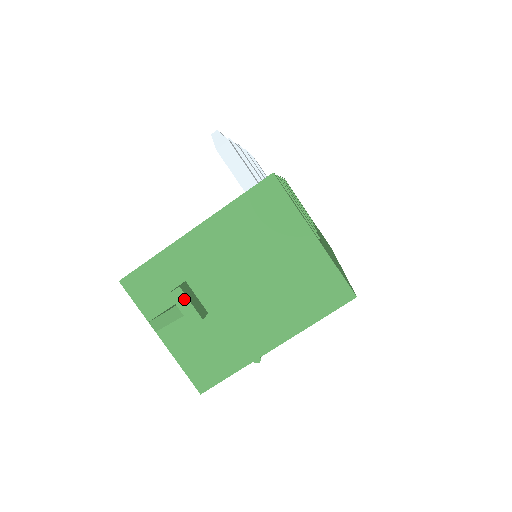
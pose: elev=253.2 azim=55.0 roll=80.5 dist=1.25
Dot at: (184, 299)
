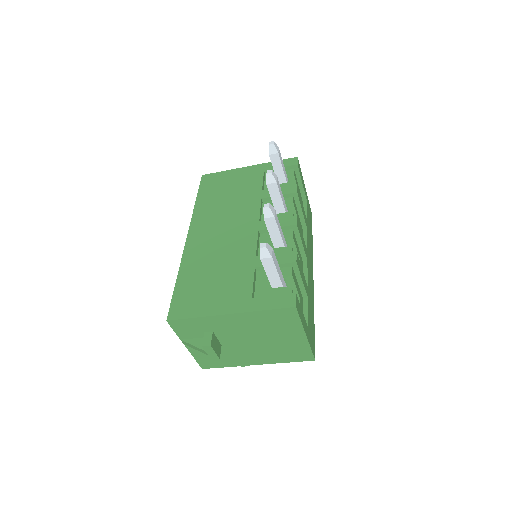
Dot at: (211, 350)
